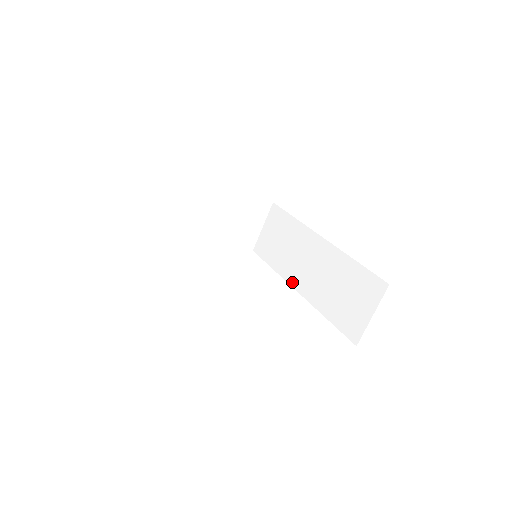
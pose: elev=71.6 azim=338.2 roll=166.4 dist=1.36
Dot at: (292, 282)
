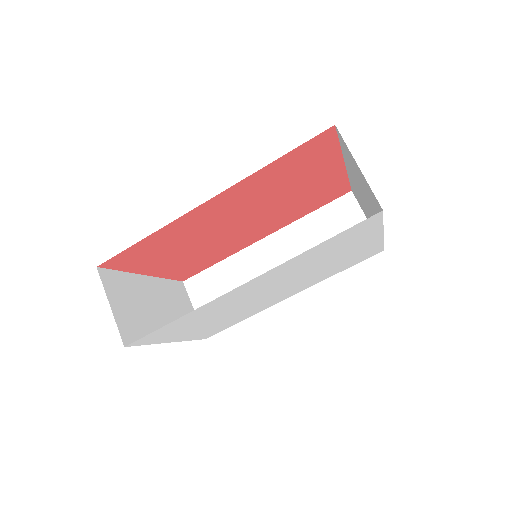
Dot at: occluded
